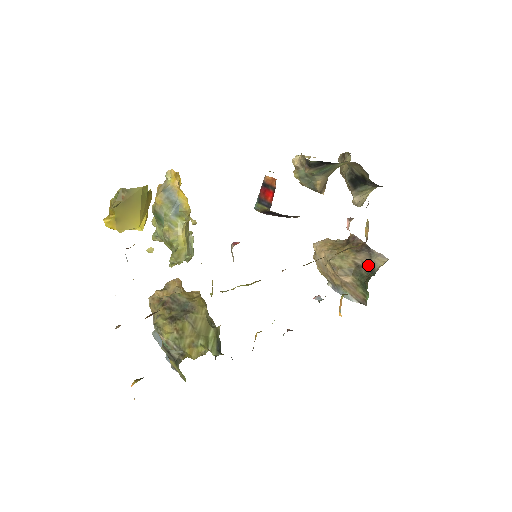
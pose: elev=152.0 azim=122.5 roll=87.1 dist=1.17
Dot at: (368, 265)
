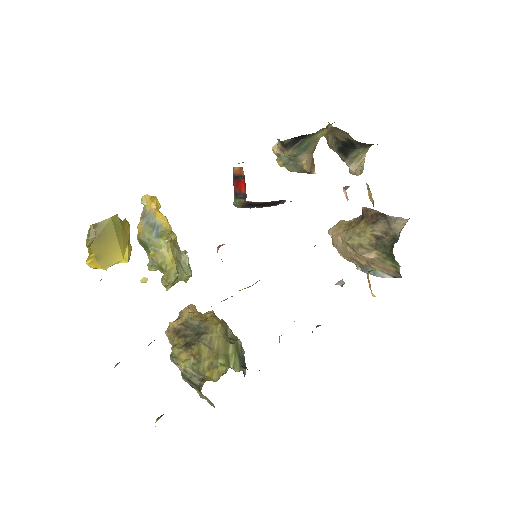
Dot at: (388, 233)
